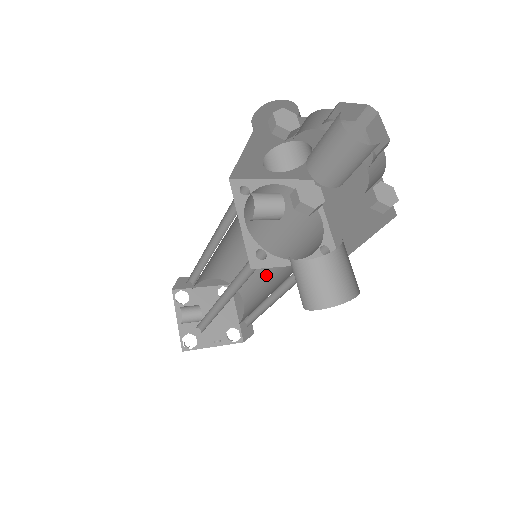
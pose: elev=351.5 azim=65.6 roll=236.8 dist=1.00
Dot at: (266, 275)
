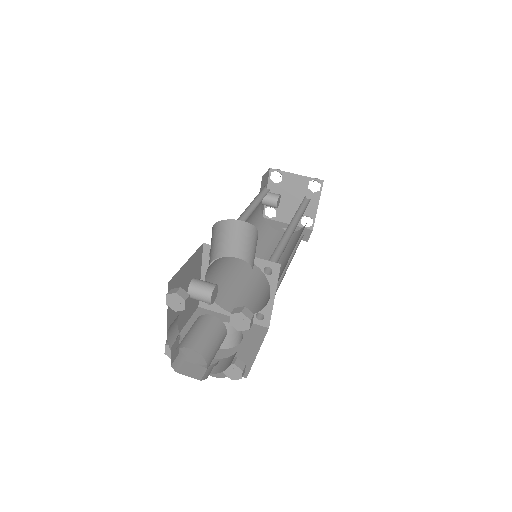
Dot at: occluded
